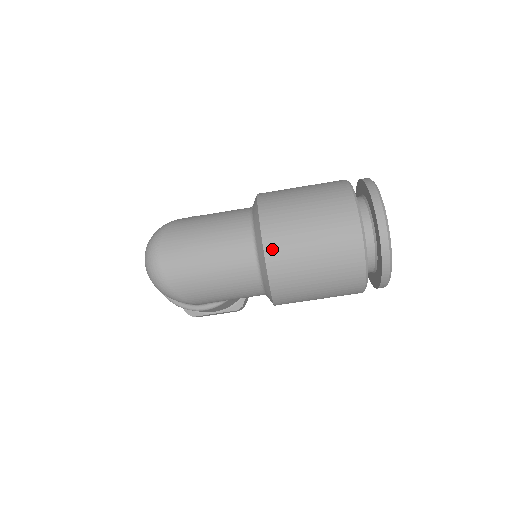
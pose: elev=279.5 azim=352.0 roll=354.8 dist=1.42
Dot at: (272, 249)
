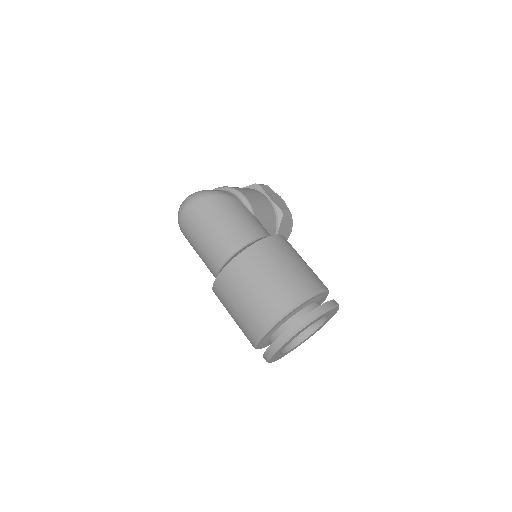
Dot at: (222, 280)
